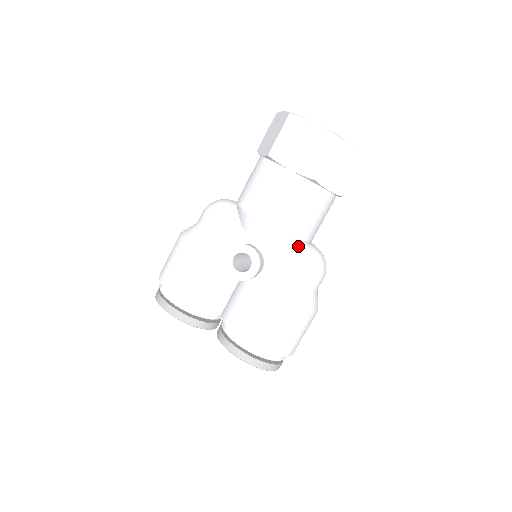
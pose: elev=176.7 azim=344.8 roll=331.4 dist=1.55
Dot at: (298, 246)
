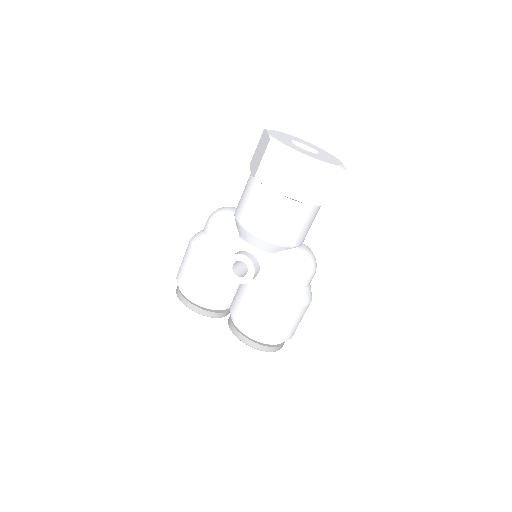
Dot at: (288, 252)
